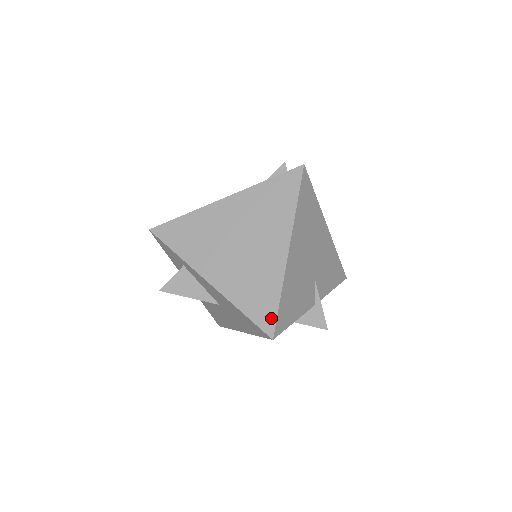
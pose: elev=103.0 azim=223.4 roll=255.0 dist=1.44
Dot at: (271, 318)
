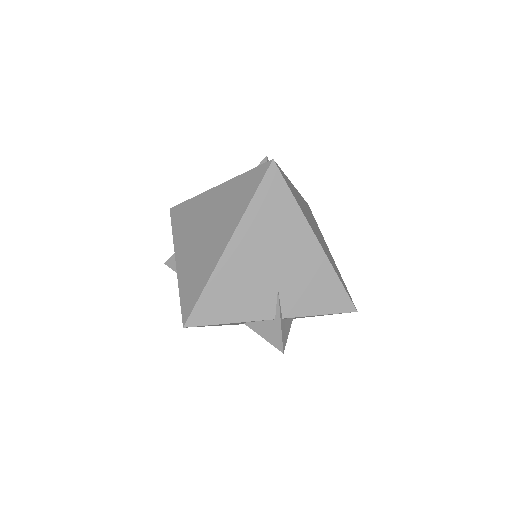
Dot at: (191, 306)
